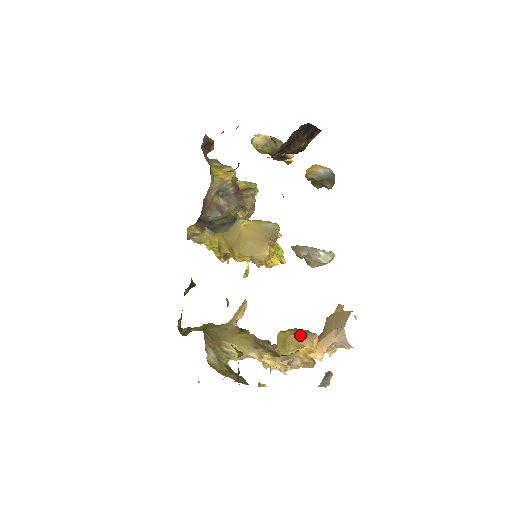
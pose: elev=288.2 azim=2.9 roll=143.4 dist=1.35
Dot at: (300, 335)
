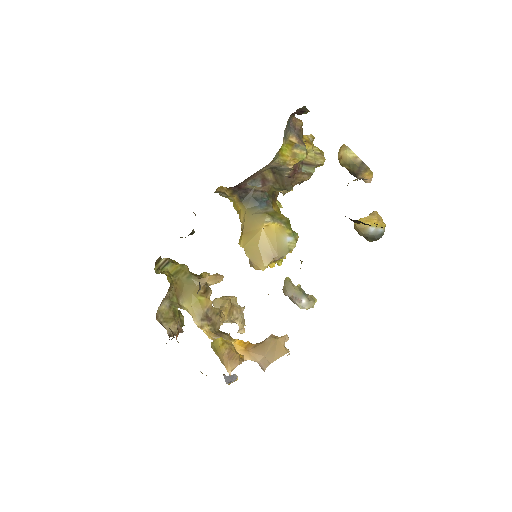
Dot at: (228, 360)
